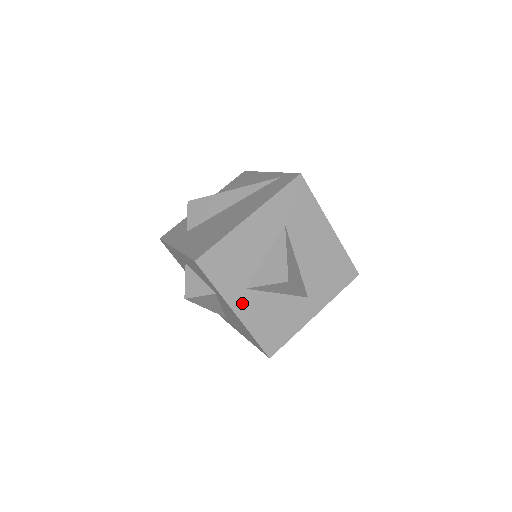
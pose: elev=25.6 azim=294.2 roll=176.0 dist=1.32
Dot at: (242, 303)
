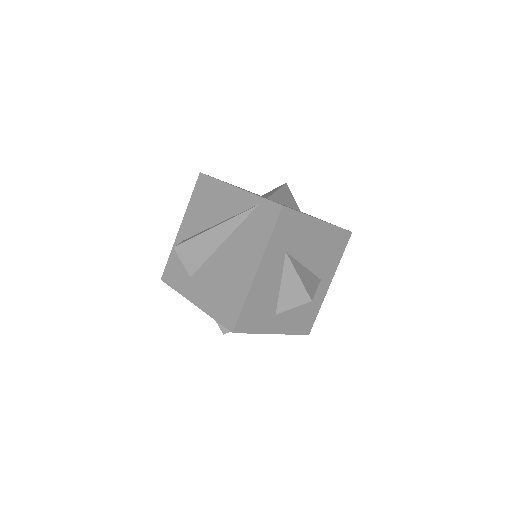
Dot at: (277, 324)
